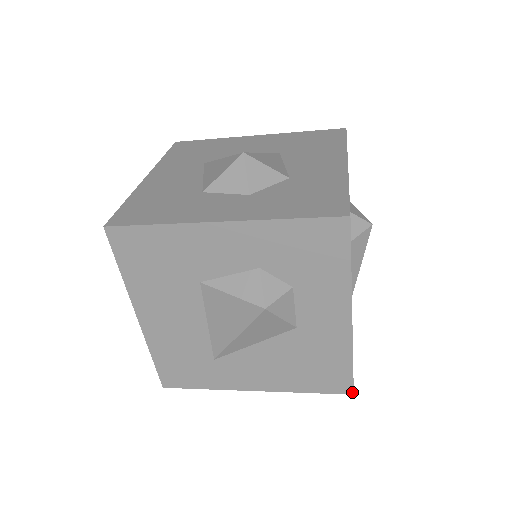
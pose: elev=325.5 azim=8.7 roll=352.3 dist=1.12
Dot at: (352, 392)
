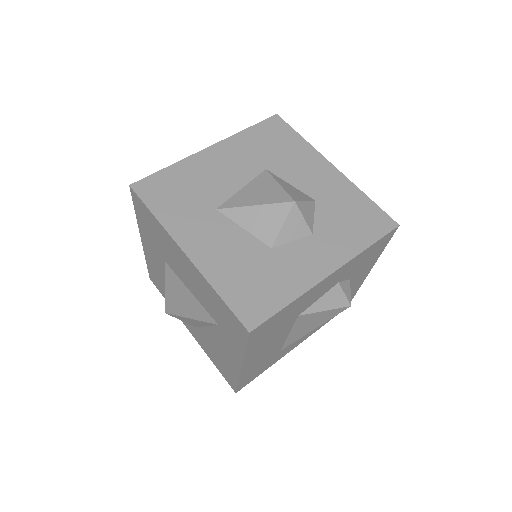
Dot at: occluded
